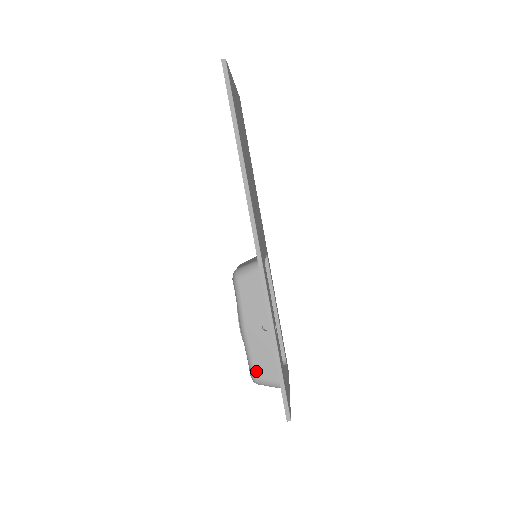
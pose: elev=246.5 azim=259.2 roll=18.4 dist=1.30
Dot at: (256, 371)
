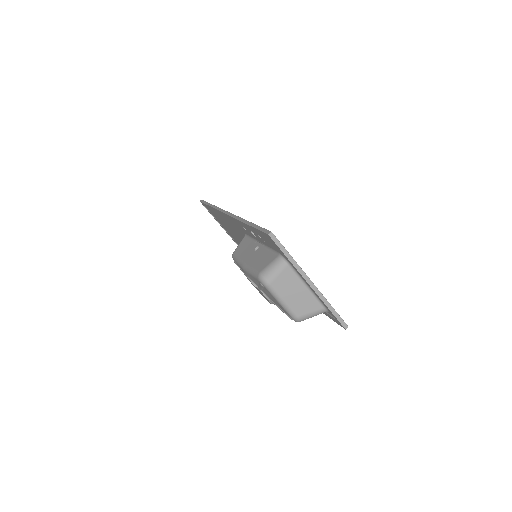
Dot at: (258, 270)
